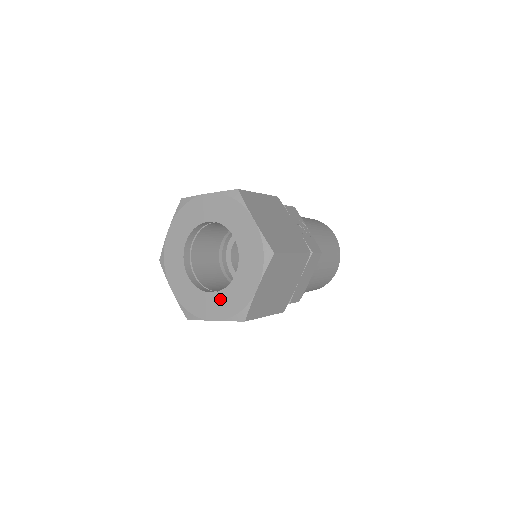
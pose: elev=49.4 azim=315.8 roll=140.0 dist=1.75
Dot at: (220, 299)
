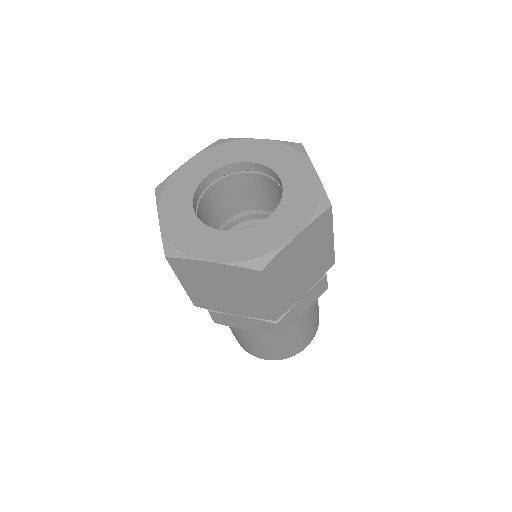
Dot at: (233, 239)
